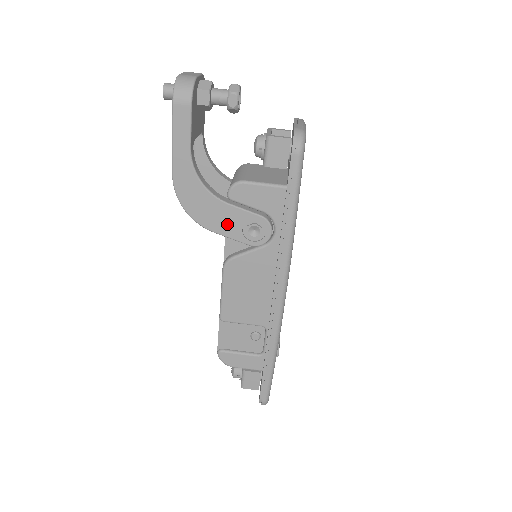
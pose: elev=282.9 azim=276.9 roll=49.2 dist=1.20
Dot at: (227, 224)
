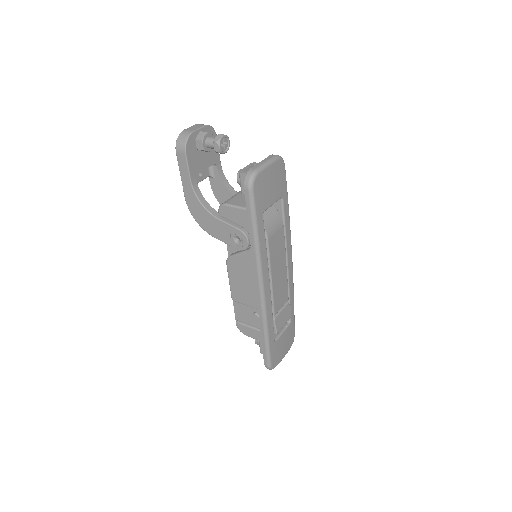
Dot at: (221, 233)
